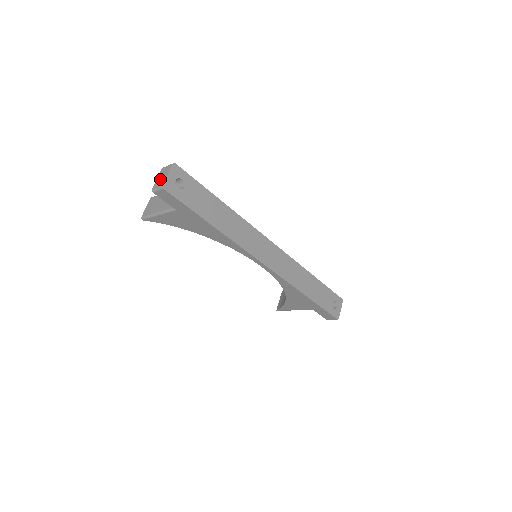
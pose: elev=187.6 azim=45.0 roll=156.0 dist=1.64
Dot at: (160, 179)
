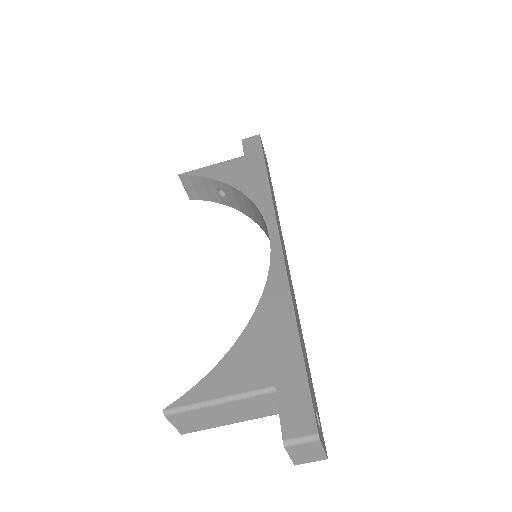
Dot at: occluded
